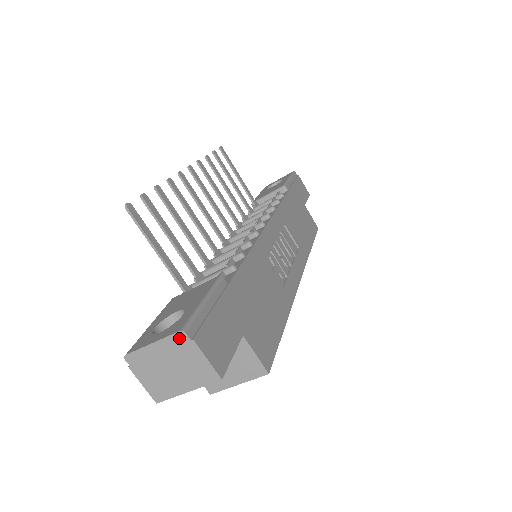
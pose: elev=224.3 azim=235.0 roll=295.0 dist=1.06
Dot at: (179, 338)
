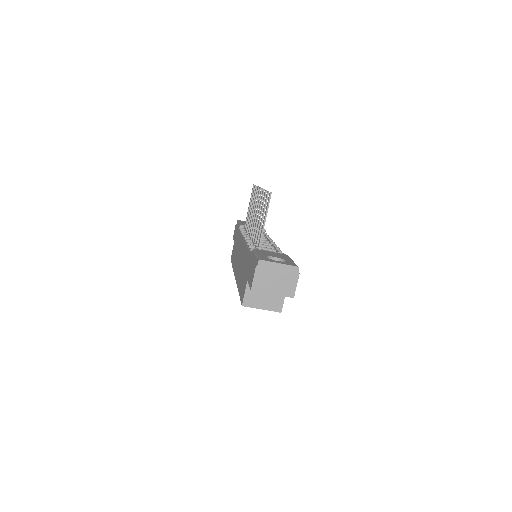
Dot at: (294, 269)
